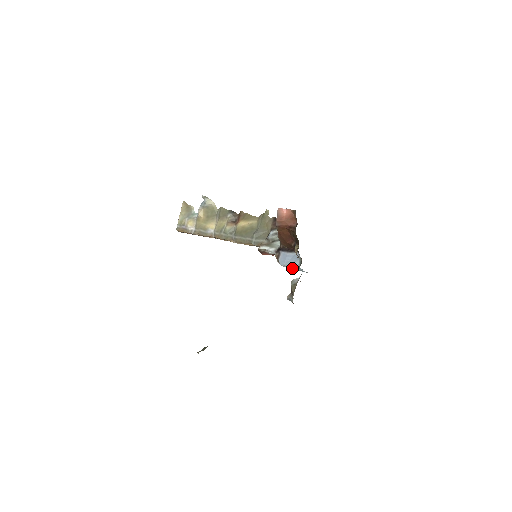
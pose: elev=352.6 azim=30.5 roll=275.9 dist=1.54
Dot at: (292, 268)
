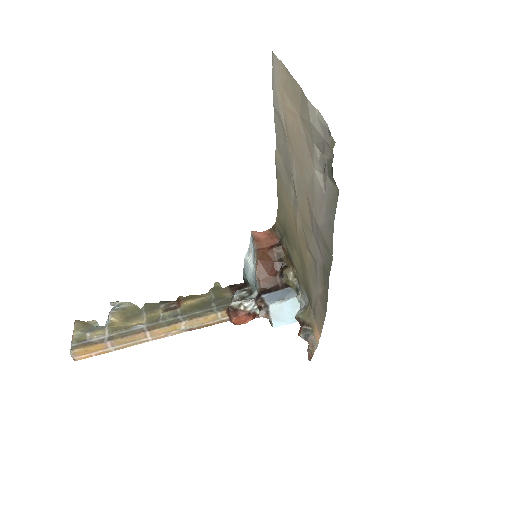
Dot at: (283, 315)
